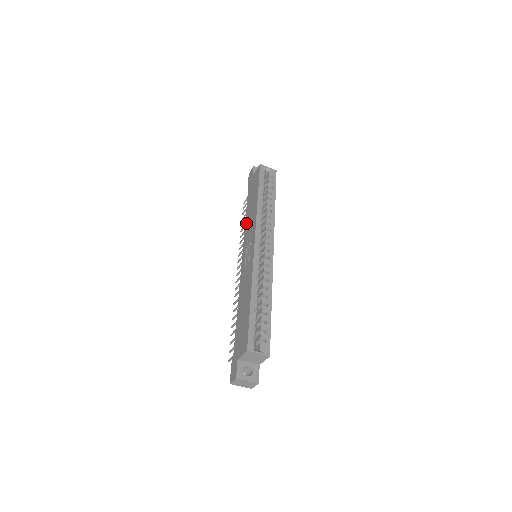
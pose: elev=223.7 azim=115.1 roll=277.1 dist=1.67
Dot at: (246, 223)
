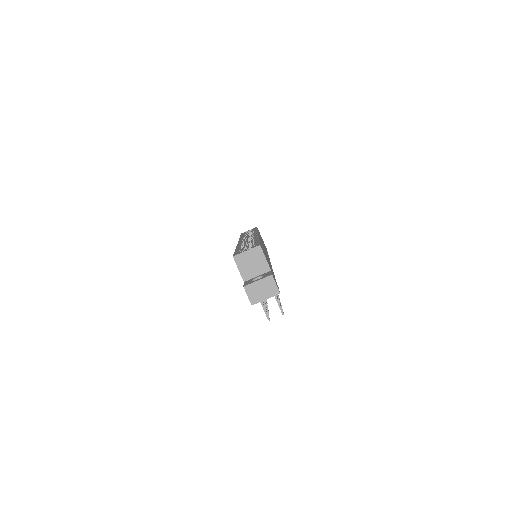
Dot at: occluded
